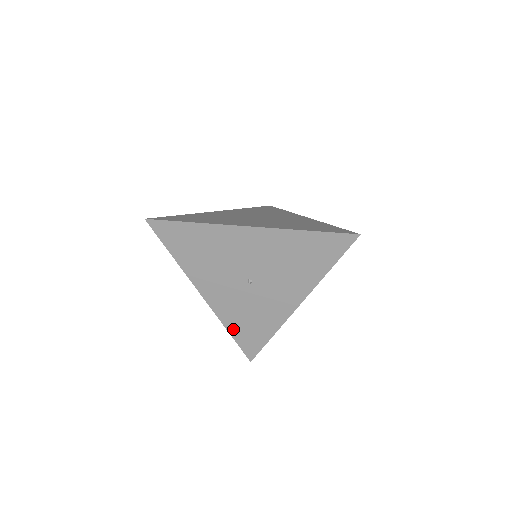
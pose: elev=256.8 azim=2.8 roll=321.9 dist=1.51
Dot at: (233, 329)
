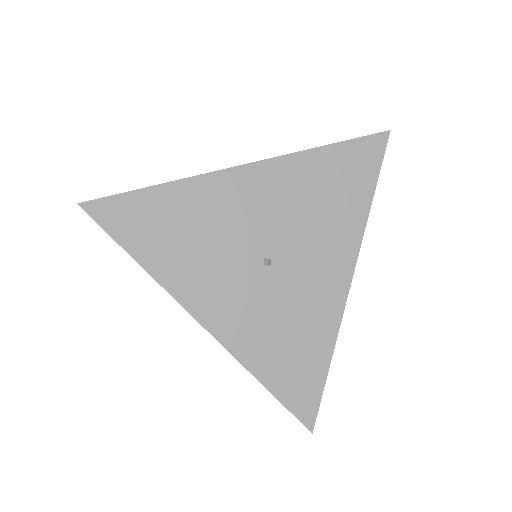
Dot at: (265, 372)
